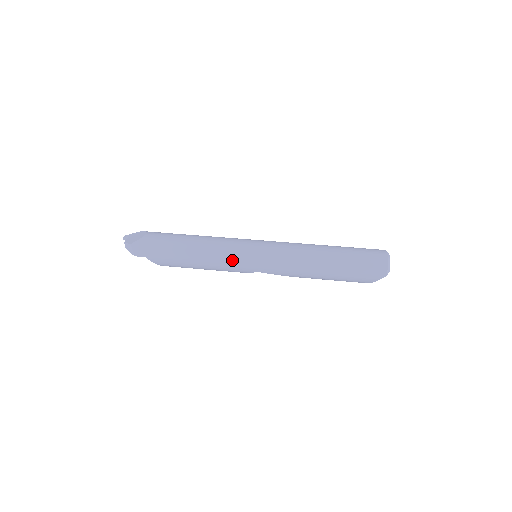
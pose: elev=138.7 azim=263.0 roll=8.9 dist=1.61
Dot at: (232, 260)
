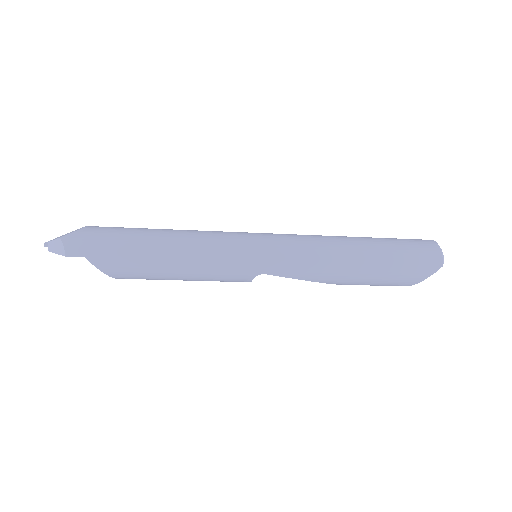
Dot at: (226, 255)
